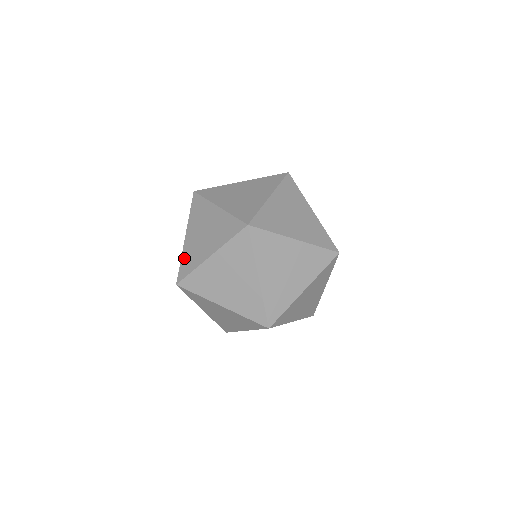
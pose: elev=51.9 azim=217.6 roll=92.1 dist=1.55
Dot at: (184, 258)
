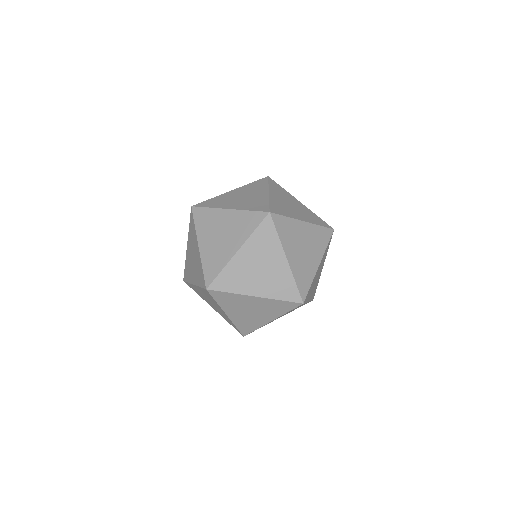
Dot at: (199, 282)
